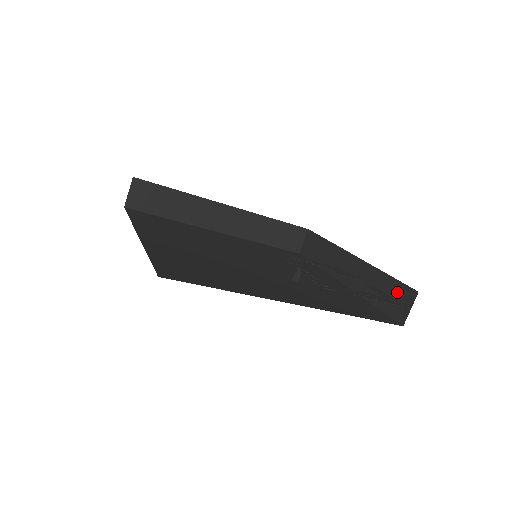
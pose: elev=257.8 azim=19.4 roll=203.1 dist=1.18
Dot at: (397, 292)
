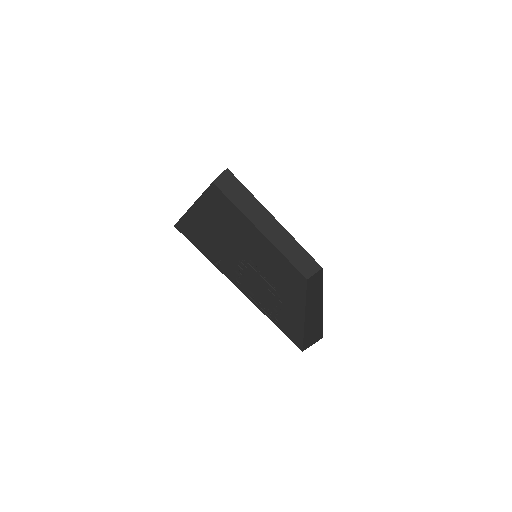
Dot at: (317, 332)
